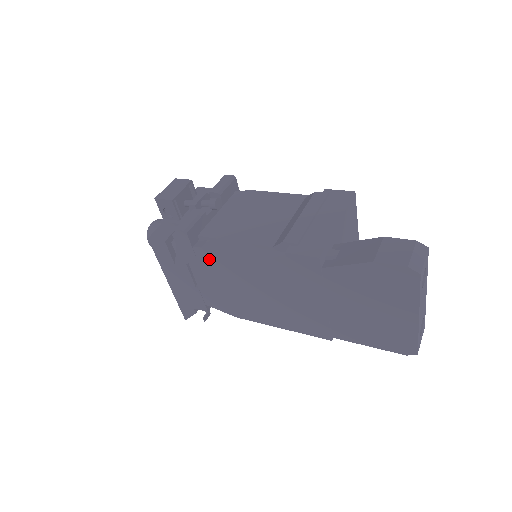
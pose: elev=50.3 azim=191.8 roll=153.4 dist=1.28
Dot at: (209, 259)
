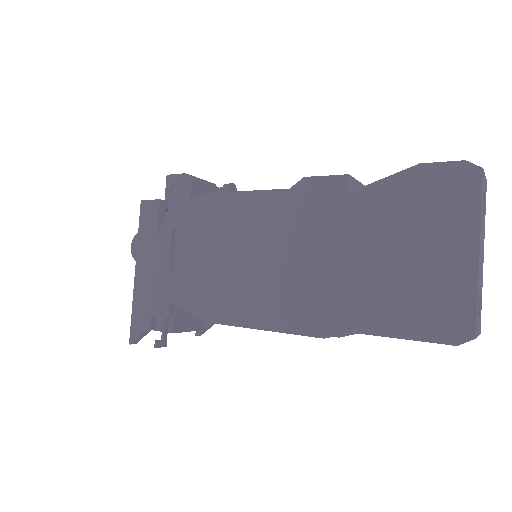
Dot at: (205, 214)
